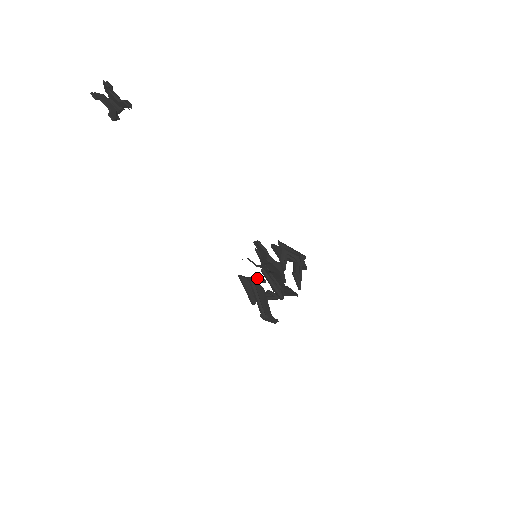
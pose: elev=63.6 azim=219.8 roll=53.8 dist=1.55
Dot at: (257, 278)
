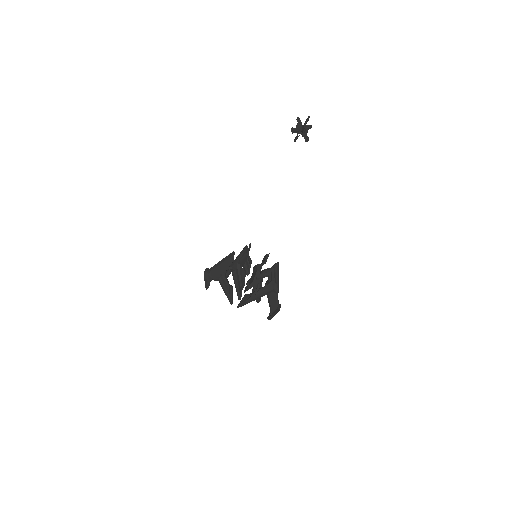
Dot at: occluded
